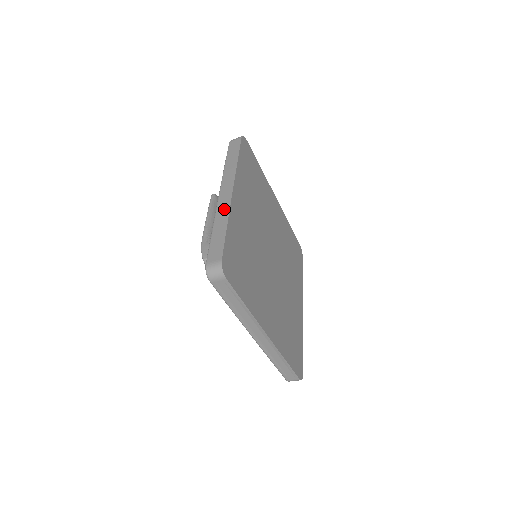
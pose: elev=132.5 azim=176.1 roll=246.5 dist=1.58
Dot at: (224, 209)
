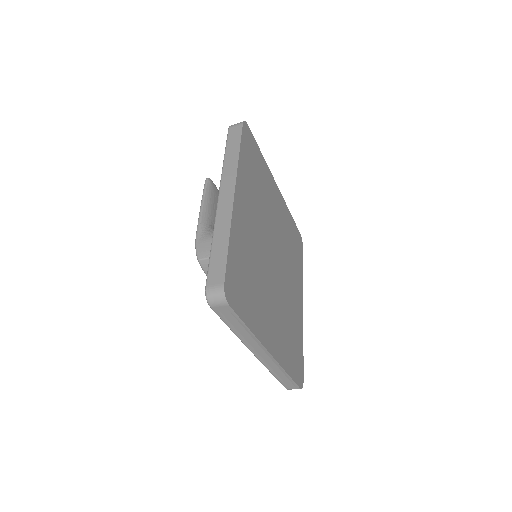
Dot at: (225, 217)
